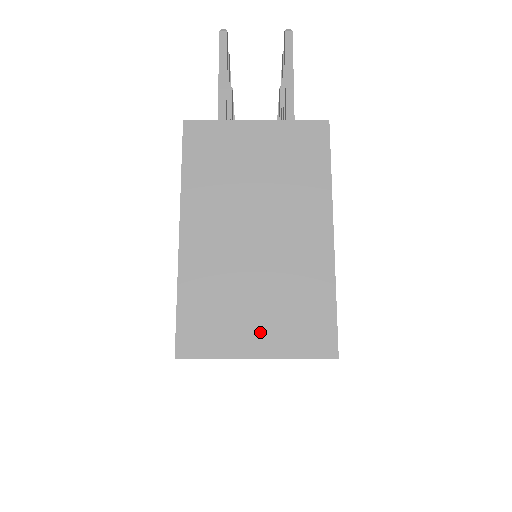
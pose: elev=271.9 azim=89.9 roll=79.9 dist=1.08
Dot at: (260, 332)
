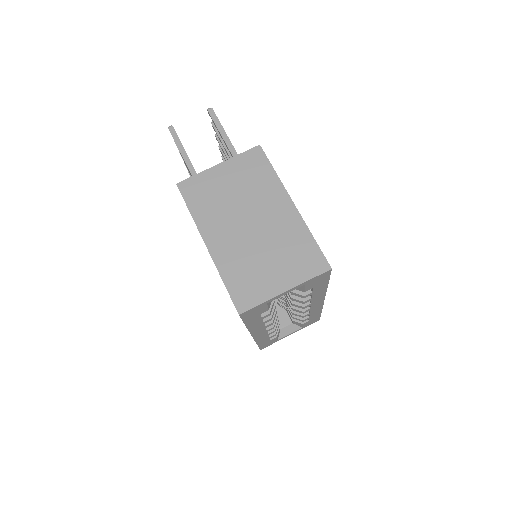
Dot at: (280, 276)
